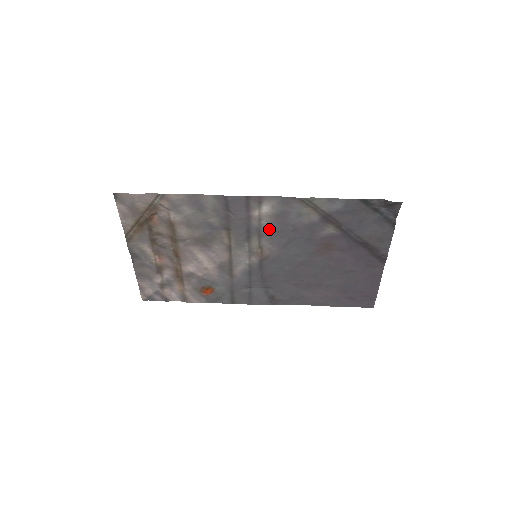
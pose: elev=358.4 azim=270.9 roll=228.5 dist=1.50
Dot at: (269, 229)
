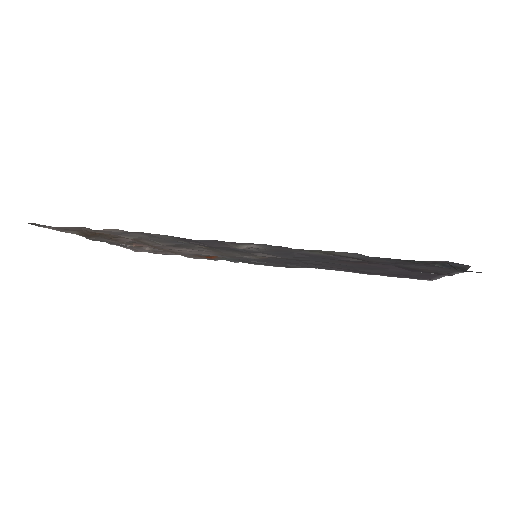
Dot at: (263, 251)
